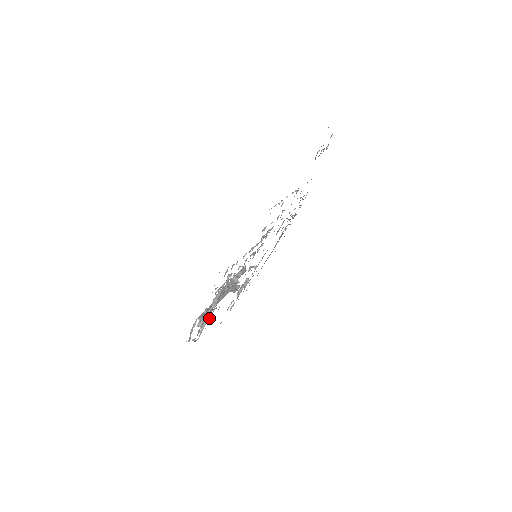
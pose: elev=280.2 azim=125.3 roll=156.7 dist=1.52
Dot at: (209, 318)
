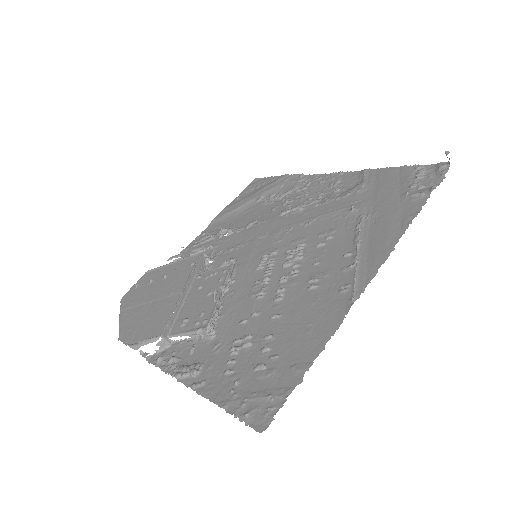
Dot at: (177, 340)
